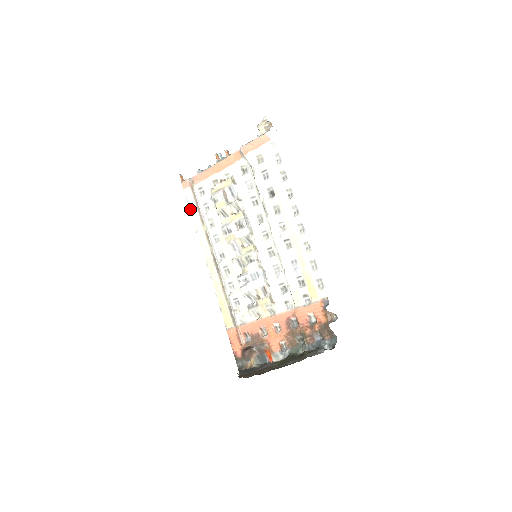
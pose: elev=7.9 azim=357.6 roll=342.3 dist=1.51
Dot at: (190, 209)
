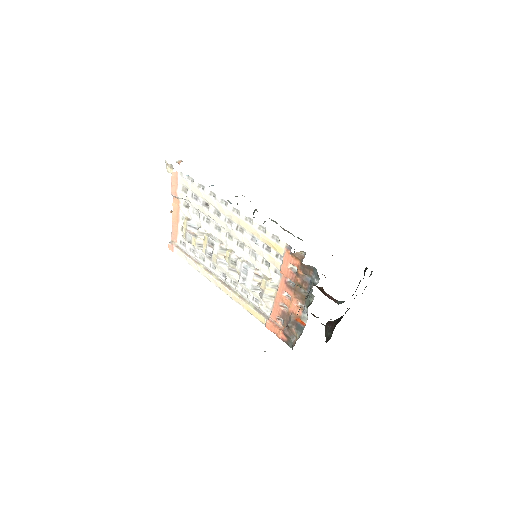
Dot at: (186, 261)
